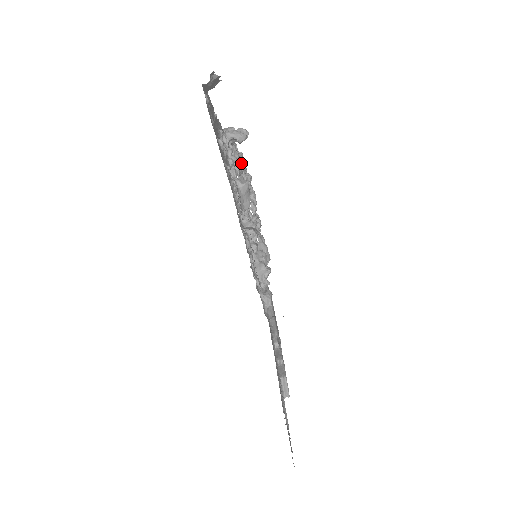
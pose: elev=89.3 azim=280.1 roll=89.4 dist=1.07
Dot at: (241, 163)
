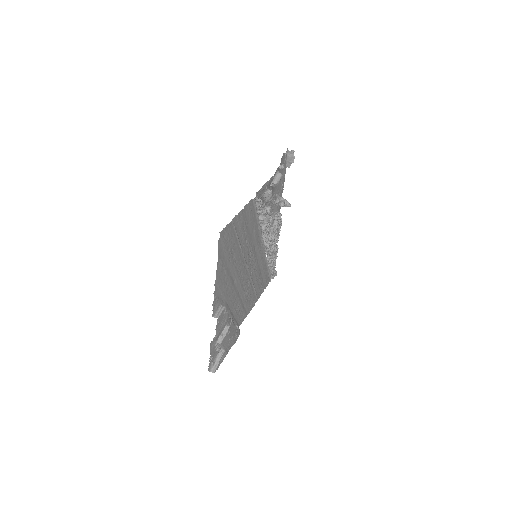
Dot at: (278, 230)
